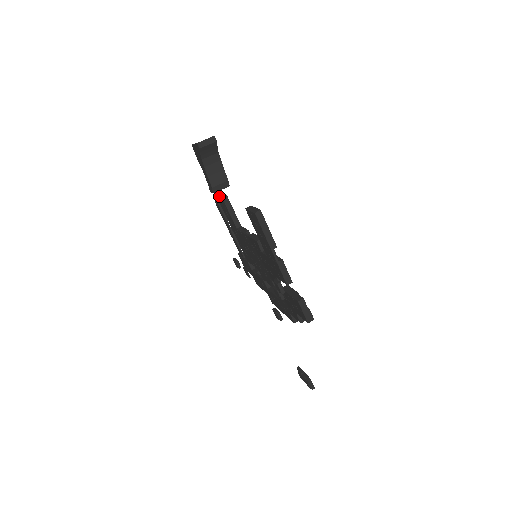
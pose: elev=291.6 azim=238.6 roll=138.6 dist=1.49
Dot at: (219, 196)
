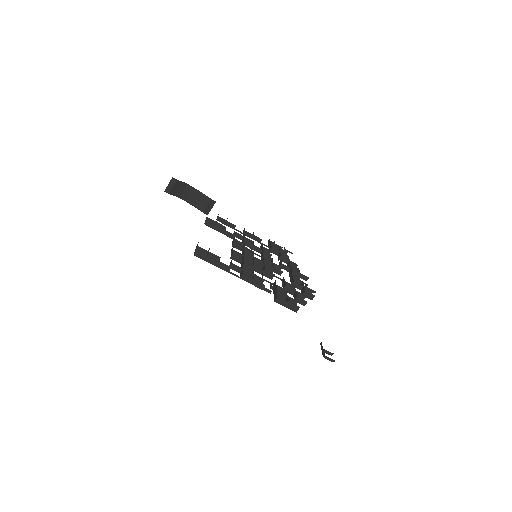
Dot at: occluded
